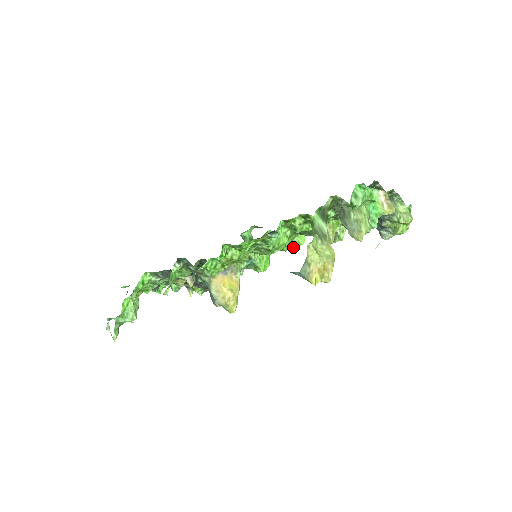
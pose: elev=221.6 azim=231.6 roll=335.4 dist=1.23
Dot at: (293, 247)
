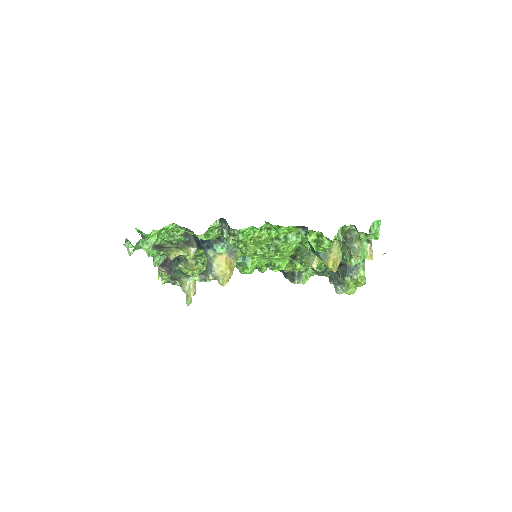
Dot at: (274, 269)
